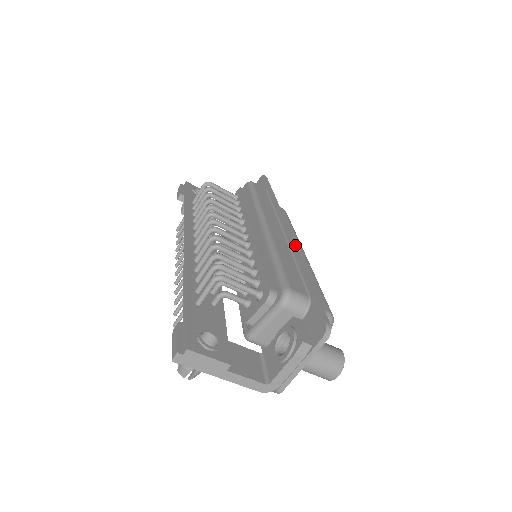
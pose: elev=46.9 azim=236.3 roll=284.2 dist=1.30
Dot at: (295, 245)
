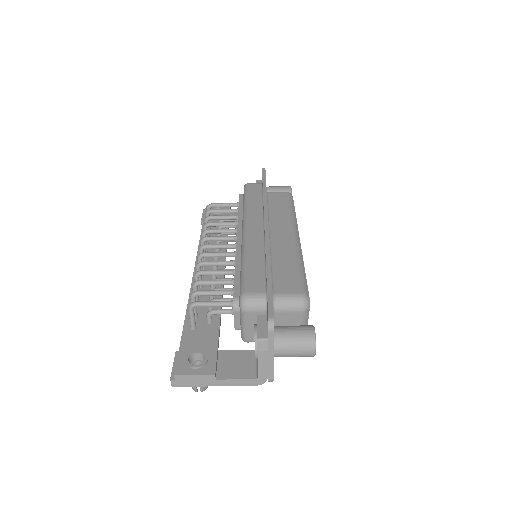
Dot at: (267, 240)
